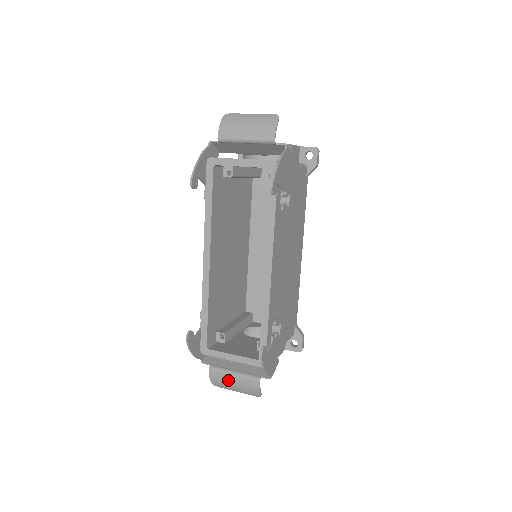
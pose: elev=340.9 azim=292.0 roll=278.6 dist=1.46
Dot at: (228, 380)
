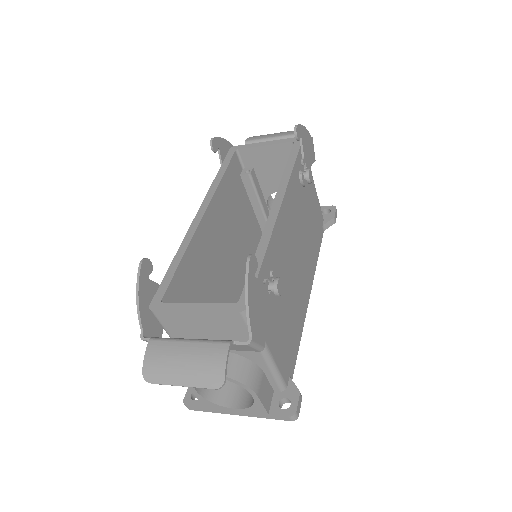
Dot at: (175, 353)
